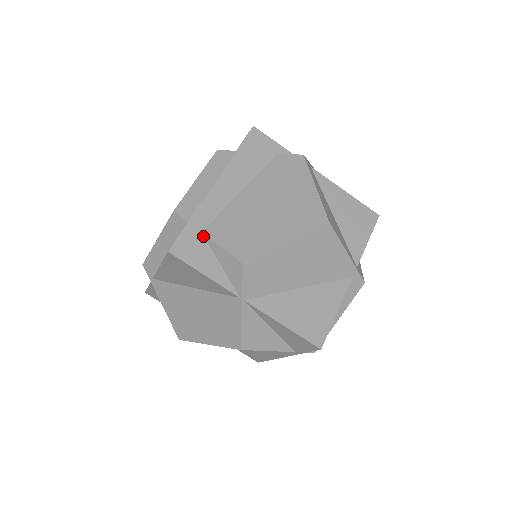
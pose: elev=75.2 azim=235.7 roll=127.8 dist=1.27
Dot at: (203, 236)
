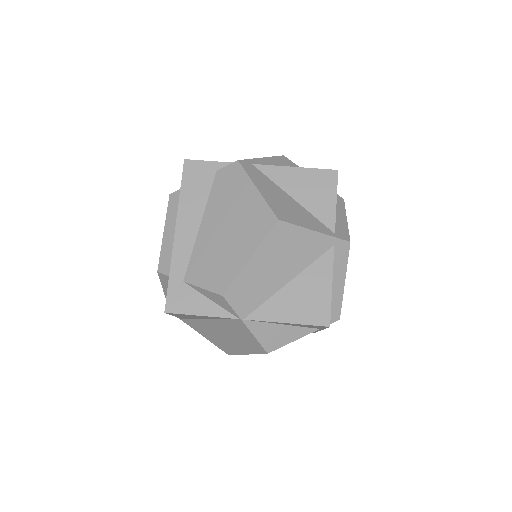
Dot at: (186, 284)
